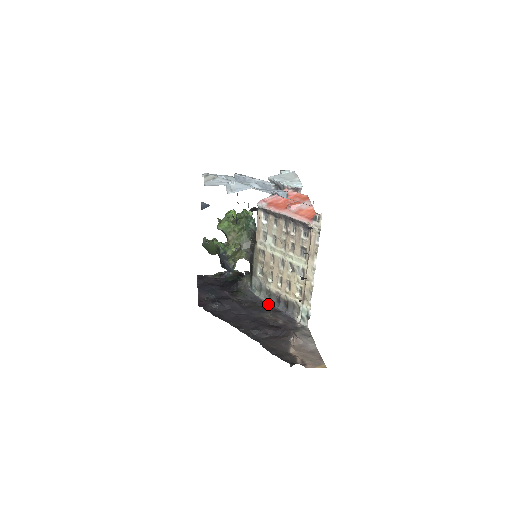
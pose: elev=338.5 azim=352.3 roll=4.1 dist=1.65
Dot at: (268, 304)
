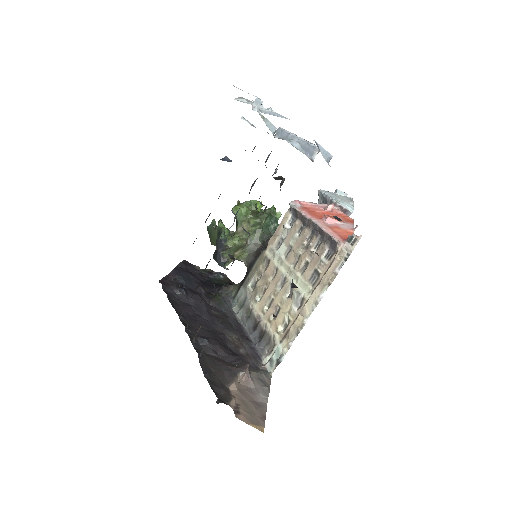
Dot at: (241, 326)
